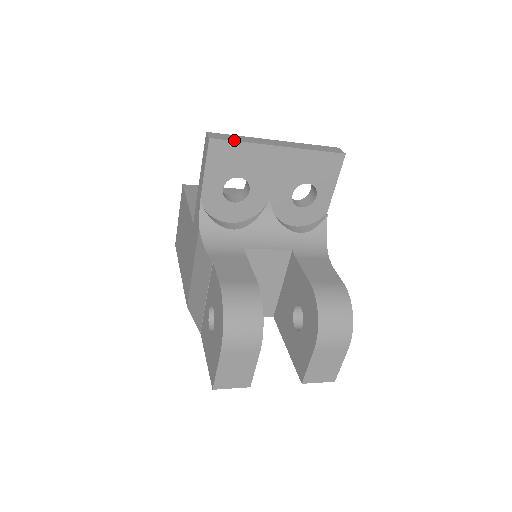
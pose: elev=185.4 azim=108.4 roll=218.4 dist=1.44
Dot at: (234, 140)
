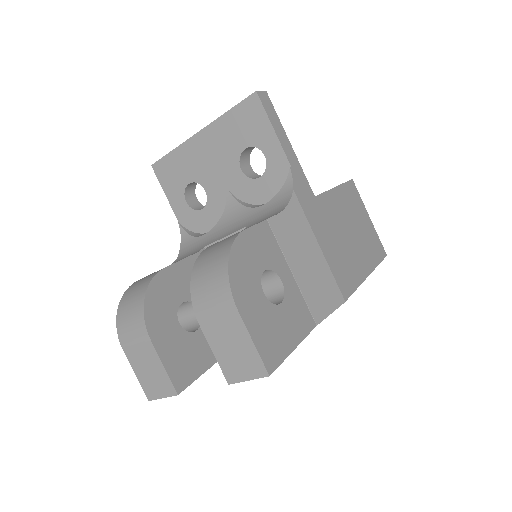
Dot at: (167, 154)
